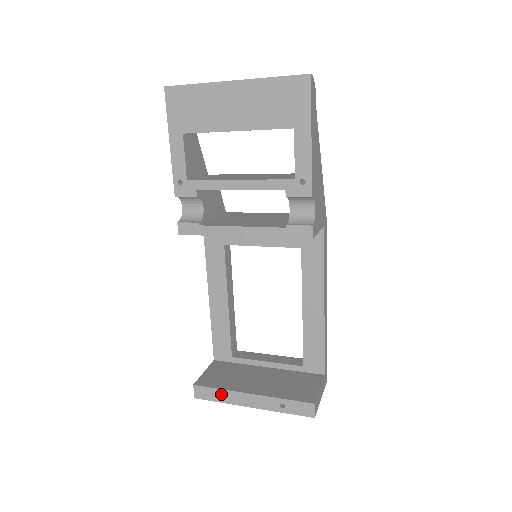
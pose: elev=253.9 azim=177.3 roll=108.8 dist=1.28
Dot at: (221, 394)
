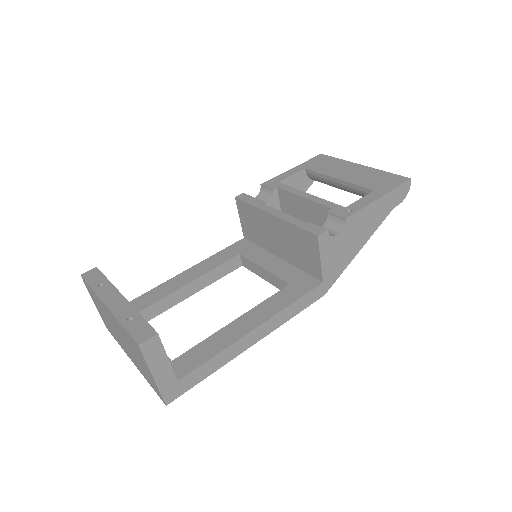
Dot at: occluded
